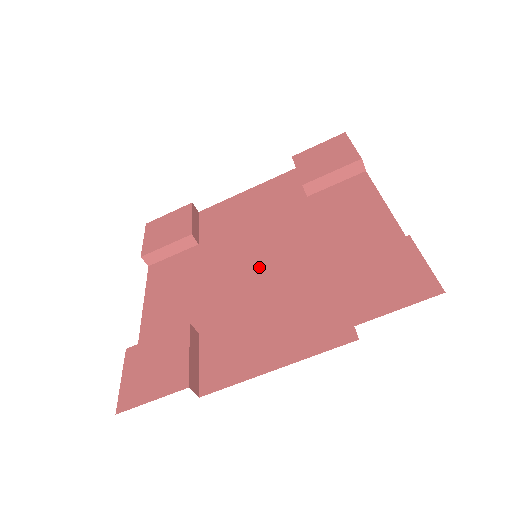
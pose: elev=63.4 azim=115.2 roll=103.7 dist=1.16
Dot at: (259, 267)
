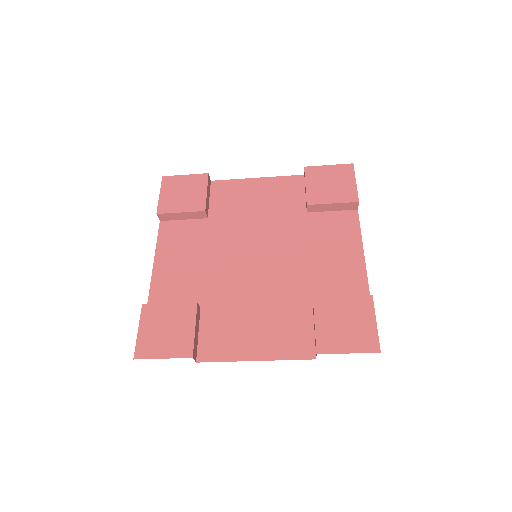
Dot at: (256, 266)
